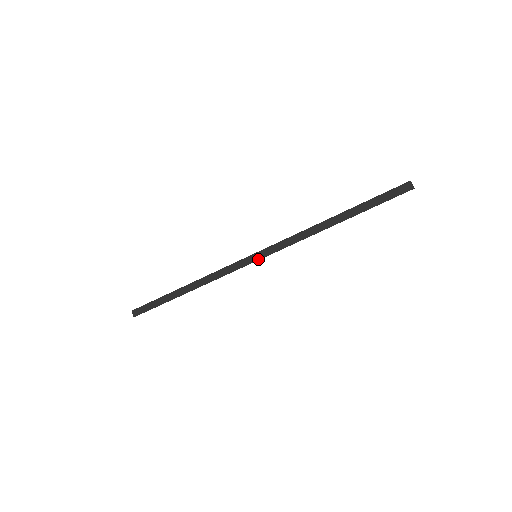
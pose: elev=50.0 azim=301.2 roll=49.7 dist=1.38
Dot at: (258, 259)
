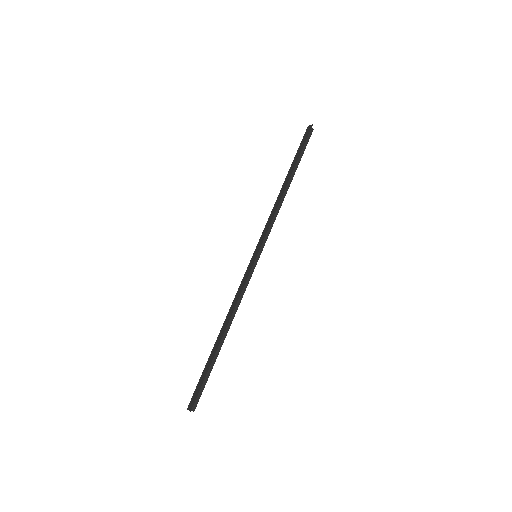
Dot at: (257, 253)
